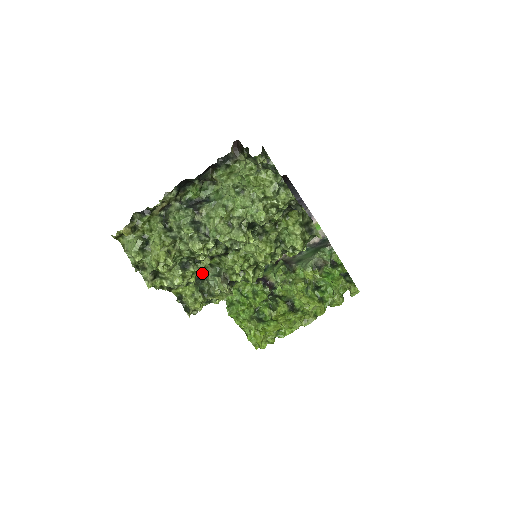
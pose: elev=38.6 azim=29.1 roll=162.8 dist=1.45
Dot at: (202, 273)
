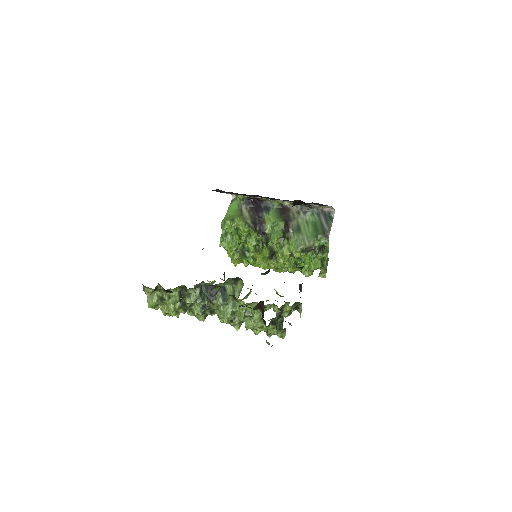
Dot at: occluded
